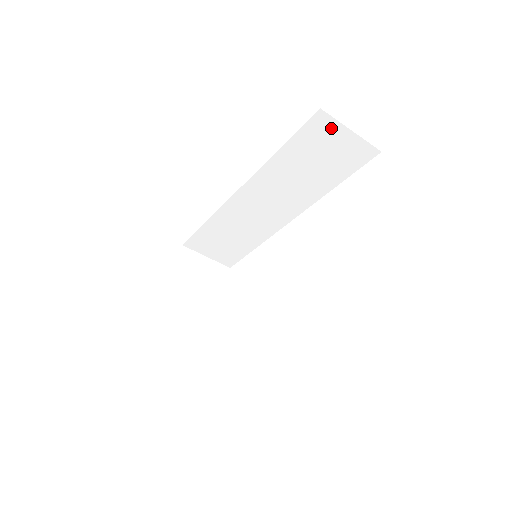
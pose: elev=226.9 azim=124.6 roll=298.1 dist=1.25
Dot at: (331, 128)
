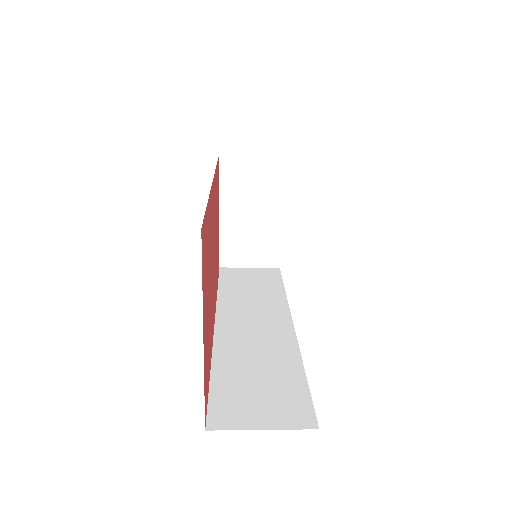
Dot at: occluded
